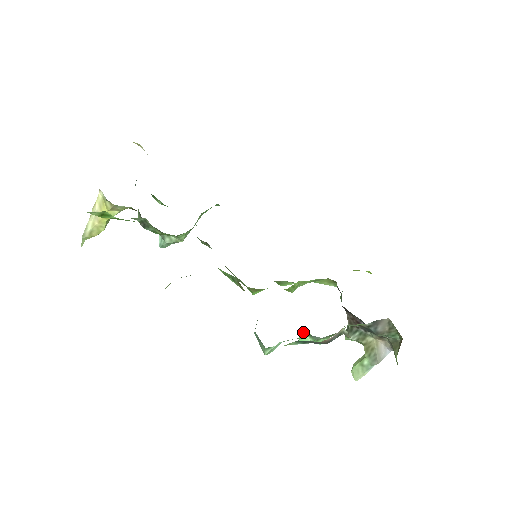
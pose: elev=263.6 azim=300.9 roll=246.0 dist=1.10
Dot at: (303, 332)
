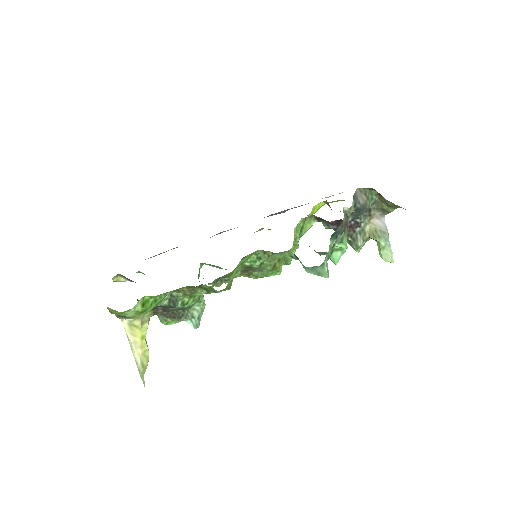
Dot at: occluded
